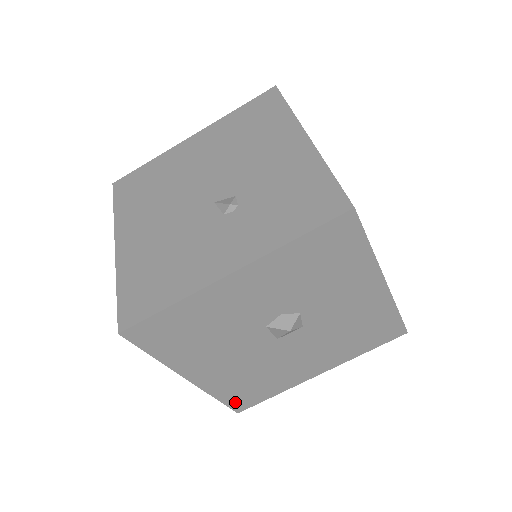
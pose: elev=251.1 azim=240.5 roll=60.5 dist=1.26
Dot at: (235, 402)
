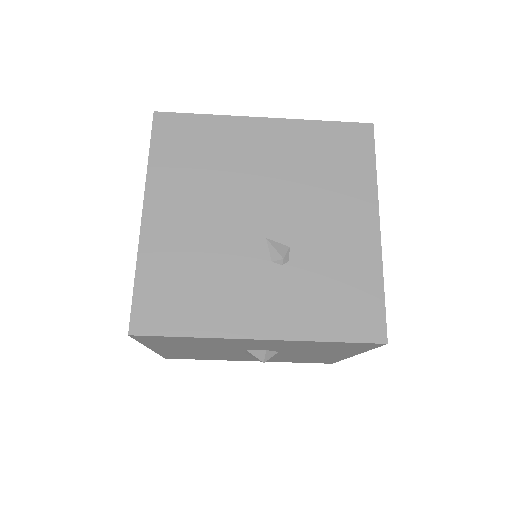
Dot at: (171, 356)
